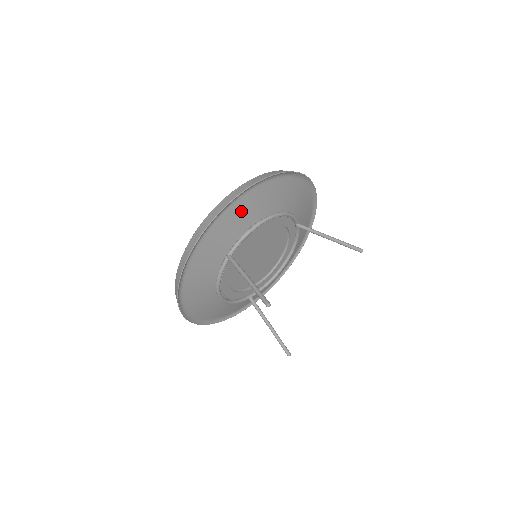
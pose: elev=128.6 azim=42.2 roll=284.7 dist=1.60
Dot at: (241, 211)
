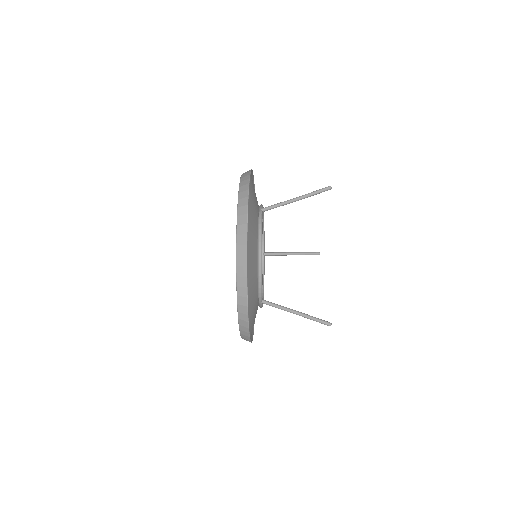
Dot at: occluded
